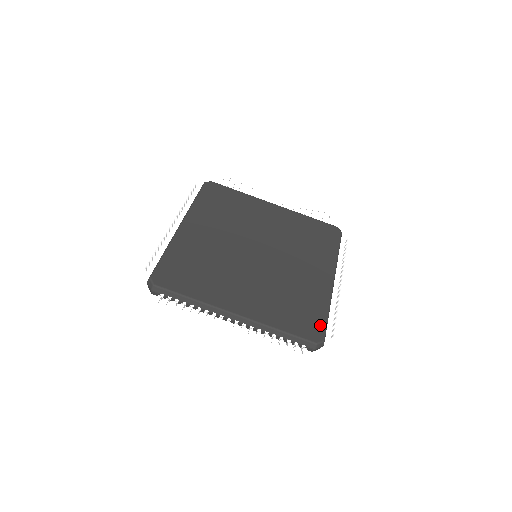
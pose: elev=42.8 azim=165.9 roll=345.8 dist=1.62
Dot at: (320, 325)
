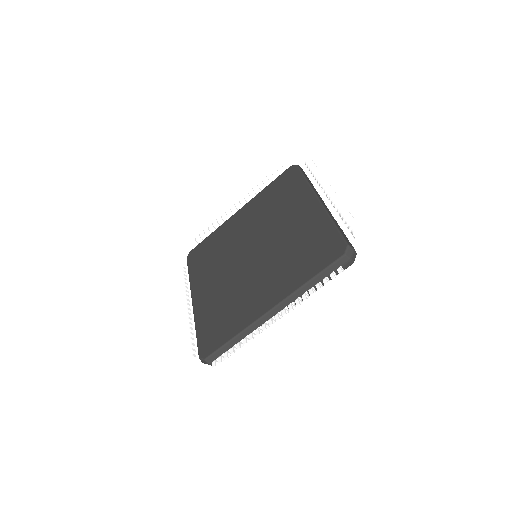
Dot at: (335, 240)
